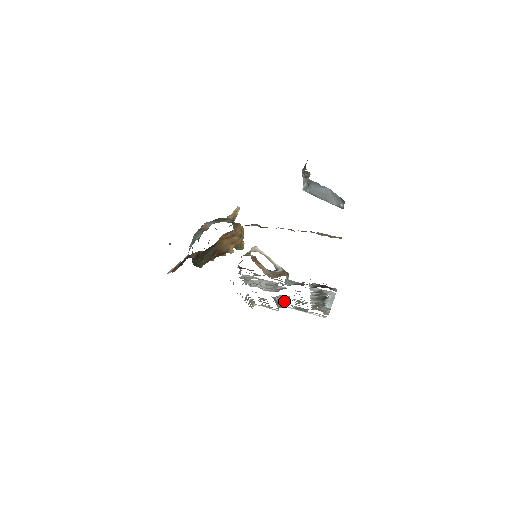
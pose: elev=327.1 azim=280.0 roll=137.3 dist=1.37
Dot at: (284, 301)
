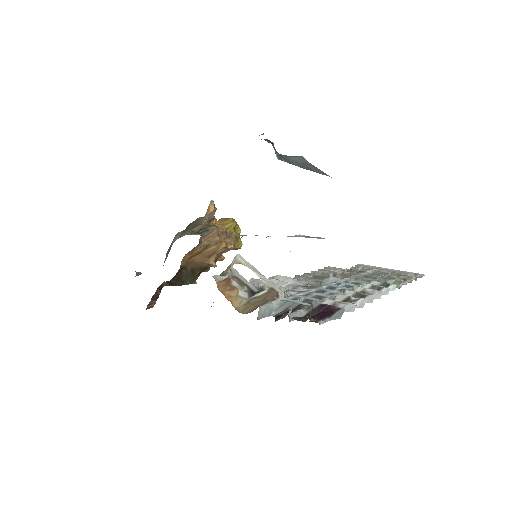
Dot at: (351, 270)
